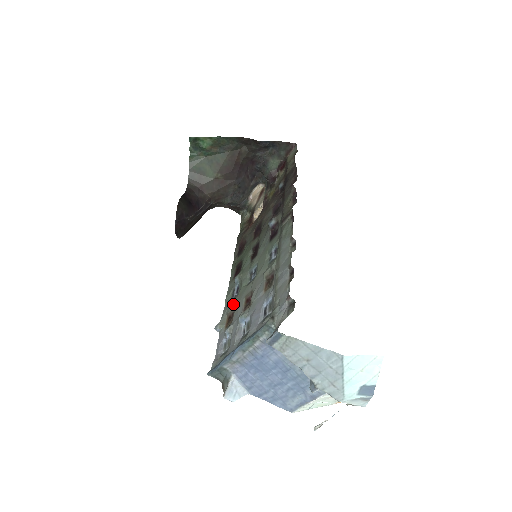
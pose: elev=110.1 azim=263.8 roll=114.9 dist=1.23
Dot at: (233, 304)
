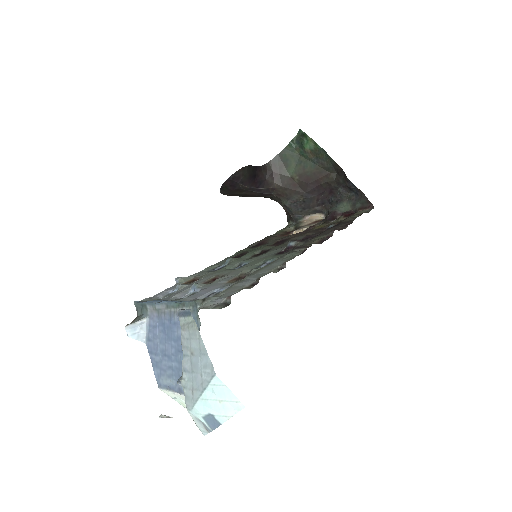
Dot at: (206, 274)
